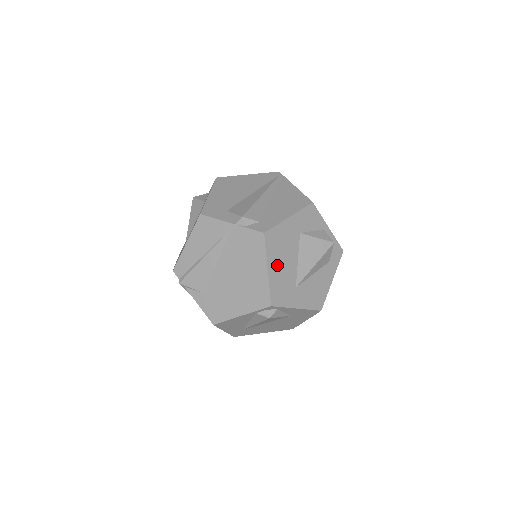
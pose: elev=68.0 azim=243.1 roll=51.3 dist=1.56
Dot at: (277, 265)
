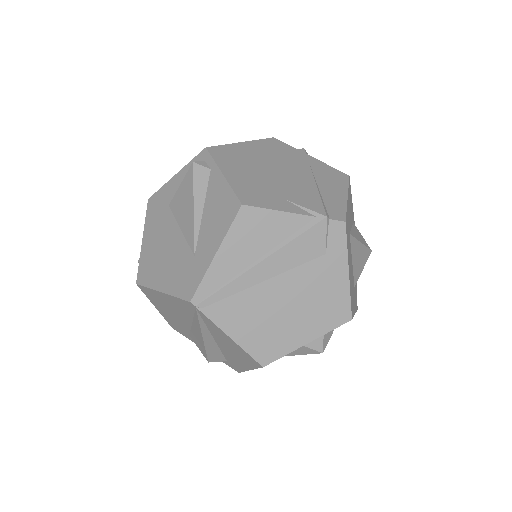
Dot at: occluded
